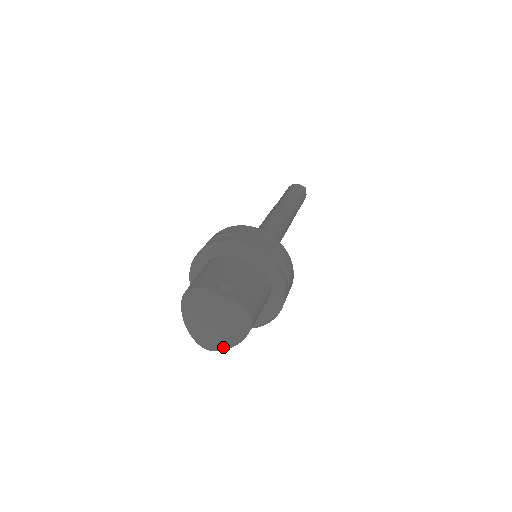
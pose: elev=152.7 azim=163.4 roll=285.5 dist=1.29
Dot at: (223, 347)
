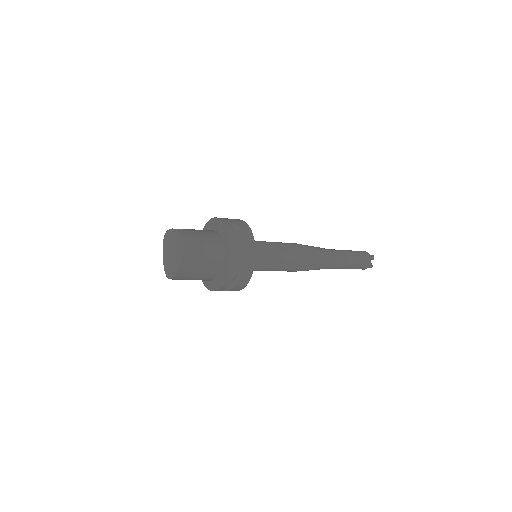
Dot at: (173, 273)
